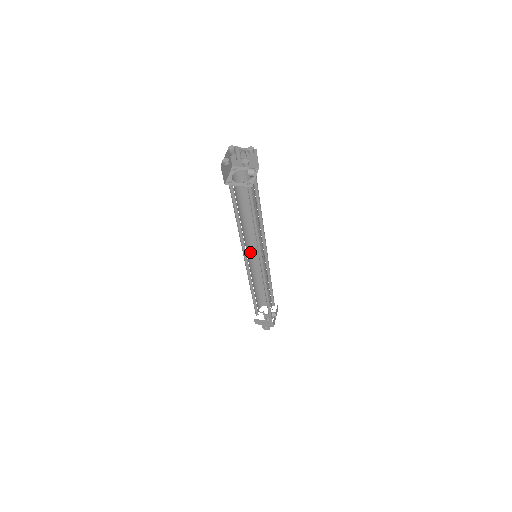
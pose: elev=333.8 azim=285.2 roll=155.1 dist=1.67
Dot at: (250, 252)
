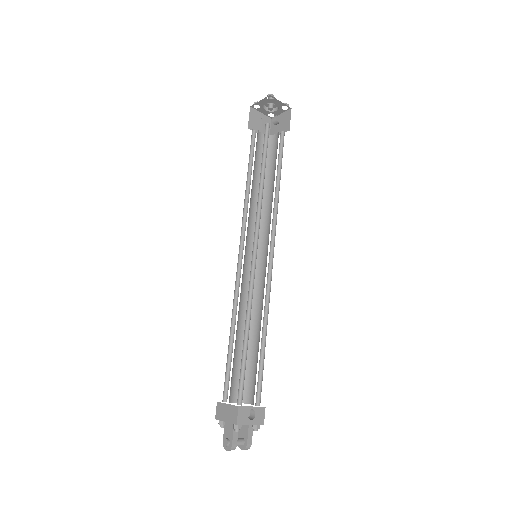
Dot at: occluded
